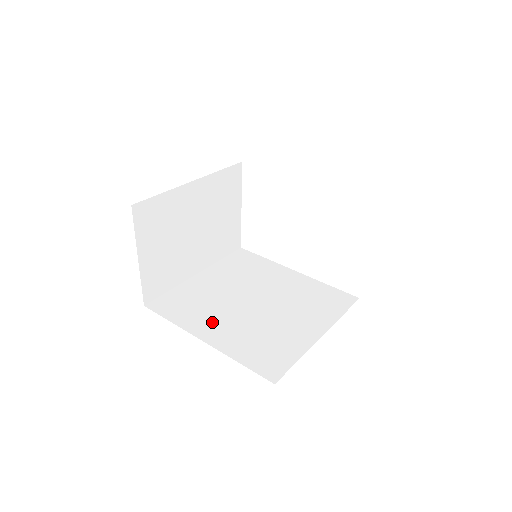
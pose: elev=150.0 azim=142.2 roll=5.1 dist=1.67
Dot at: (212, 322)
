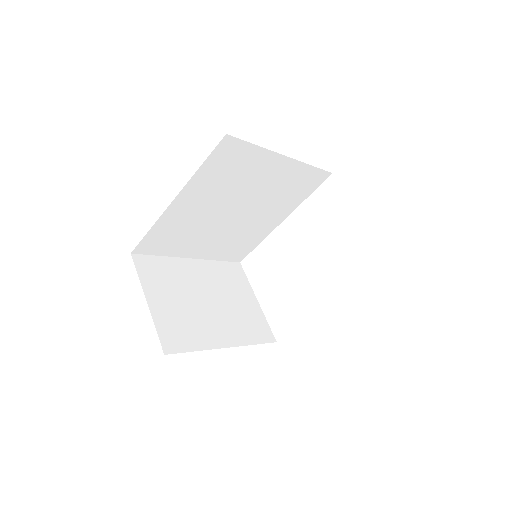
Dot at: occluded
